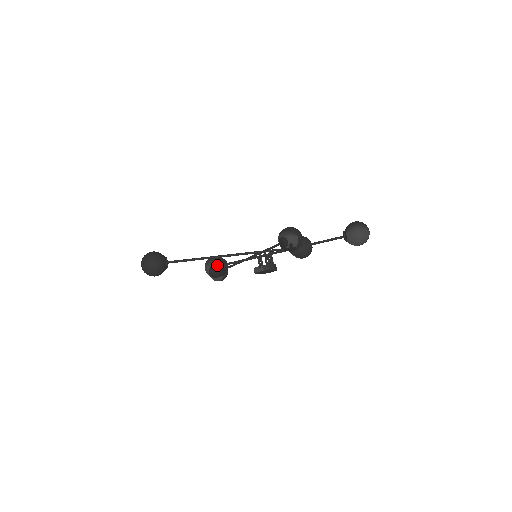
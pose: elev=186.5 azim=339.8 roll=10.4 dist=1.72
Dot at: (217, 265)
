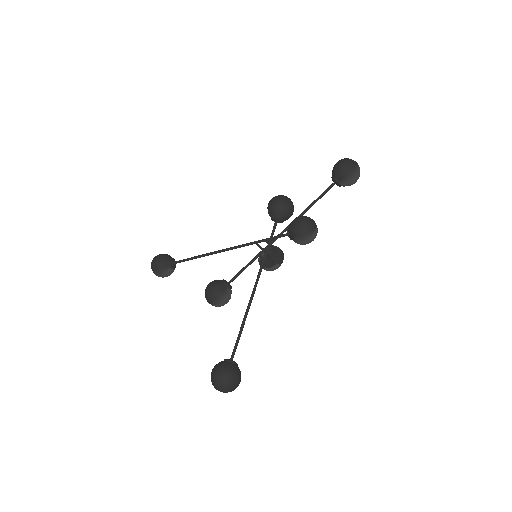
Dot at: (228, 296)
